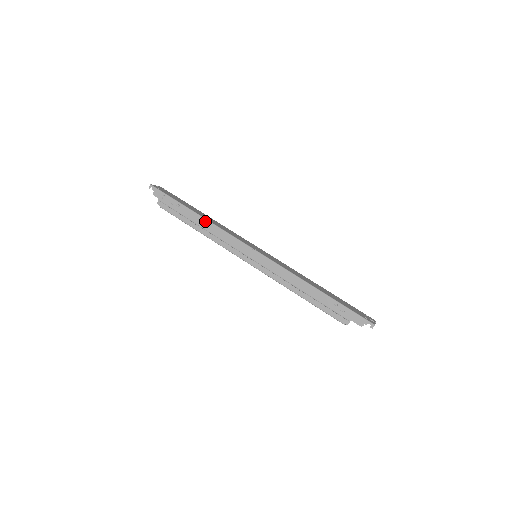
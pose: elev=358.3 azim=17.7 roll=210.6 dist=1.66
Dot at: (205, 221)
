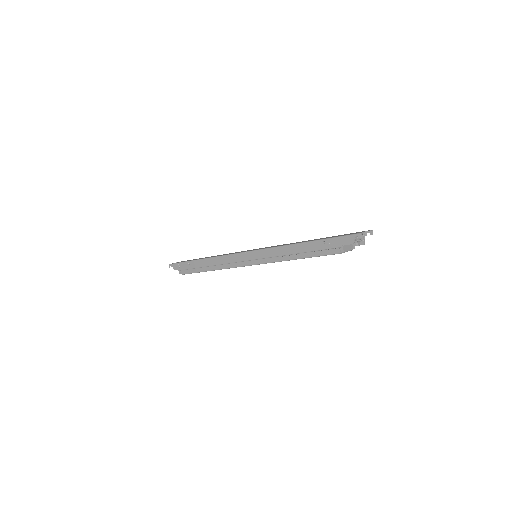
Dot at: (209, 260)
